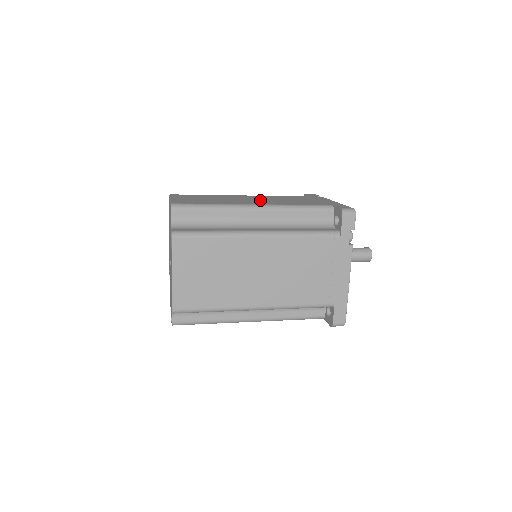
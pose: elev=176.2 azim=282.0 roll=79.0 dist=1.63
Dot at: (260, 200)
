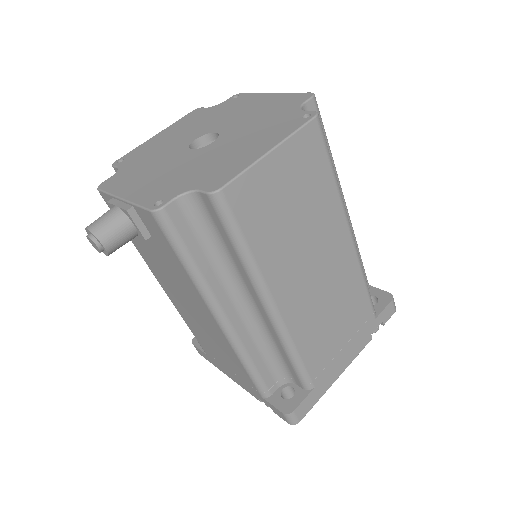
Dot at: occluded
